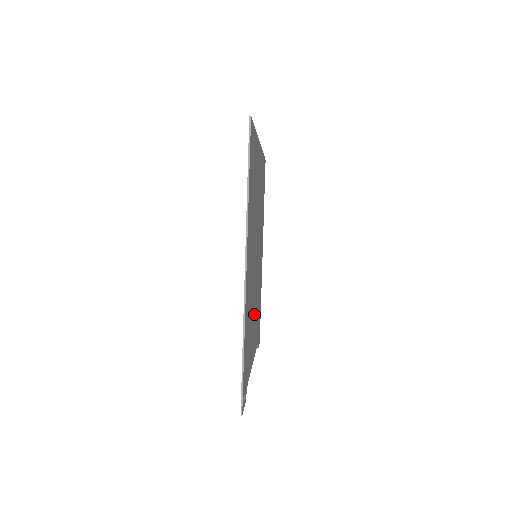
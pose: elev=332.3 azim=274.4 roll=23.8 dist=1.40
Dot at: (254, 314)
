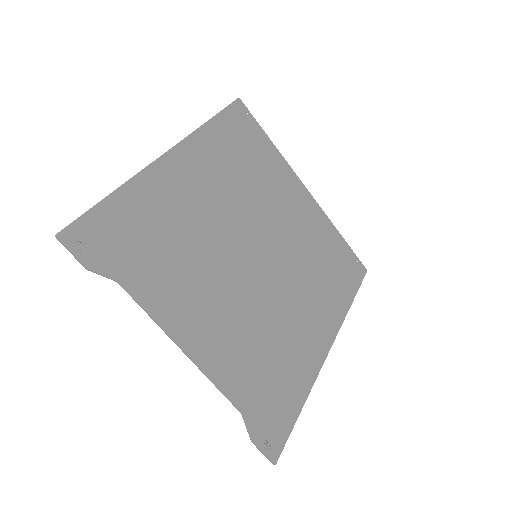
Dot at: (217, 297)
